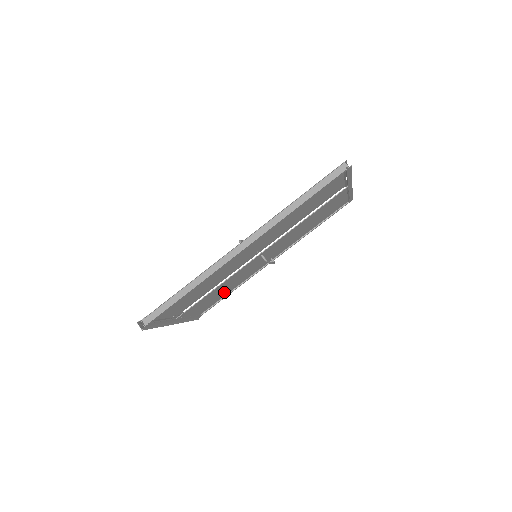
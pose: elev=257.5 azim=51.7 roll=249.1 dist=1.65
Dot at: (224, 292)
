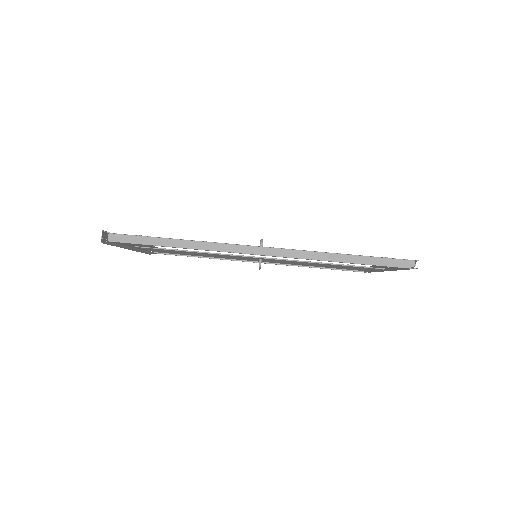
Dot at: occluded
